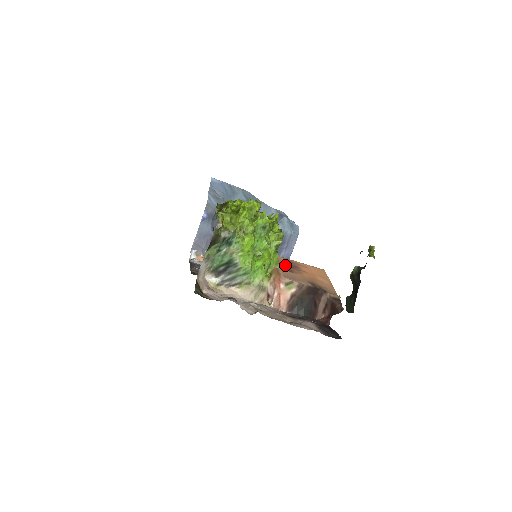
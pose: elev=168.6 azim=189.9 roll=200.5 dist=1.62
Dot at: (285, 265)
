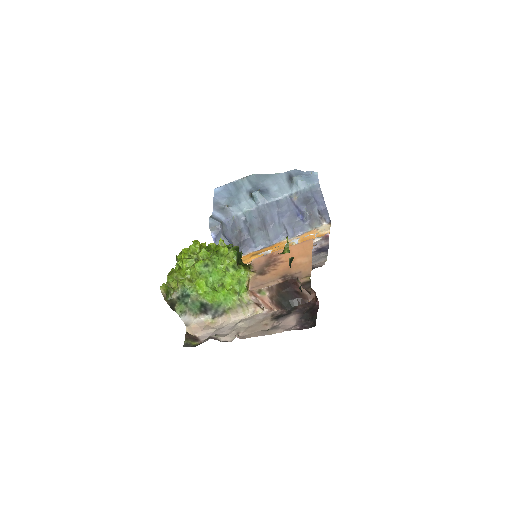
Dot at: (261, 268)
